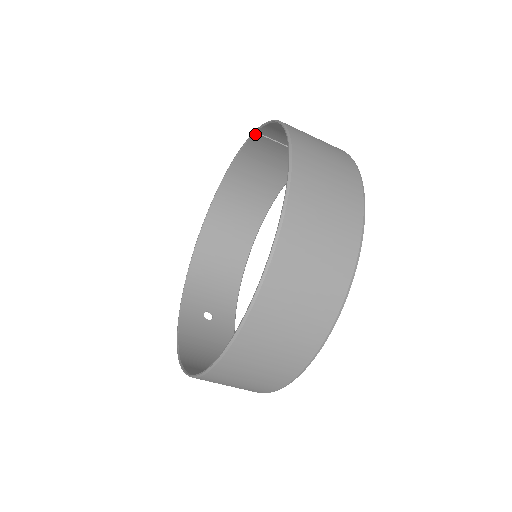
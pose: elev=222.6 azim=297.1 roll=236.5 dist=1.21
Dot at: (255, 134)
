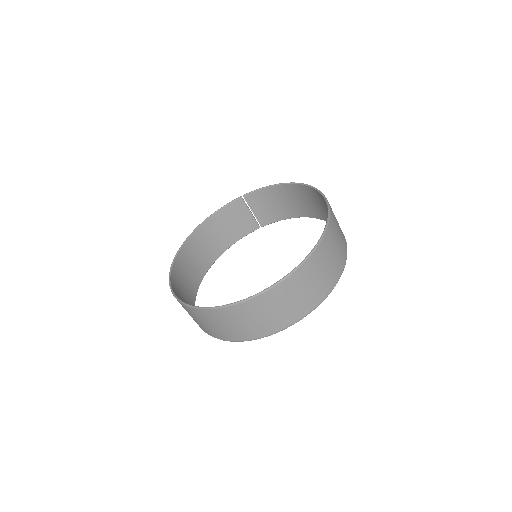
Dot at: (240, 198)
